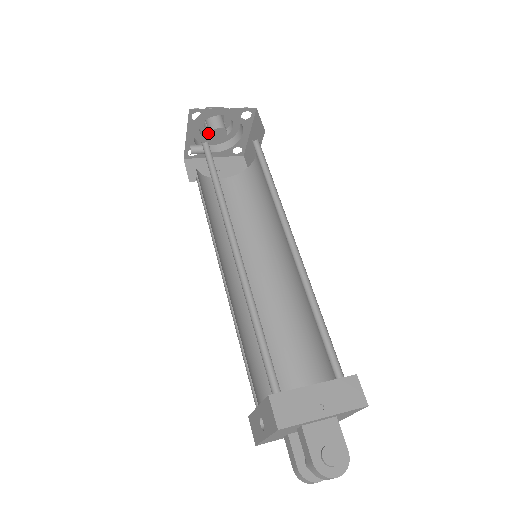
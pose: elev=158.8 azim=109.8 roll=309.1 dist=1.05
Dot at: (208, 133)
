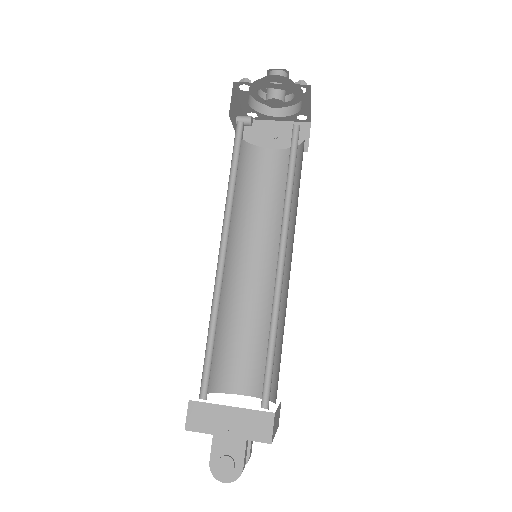
Dot at: occluded
